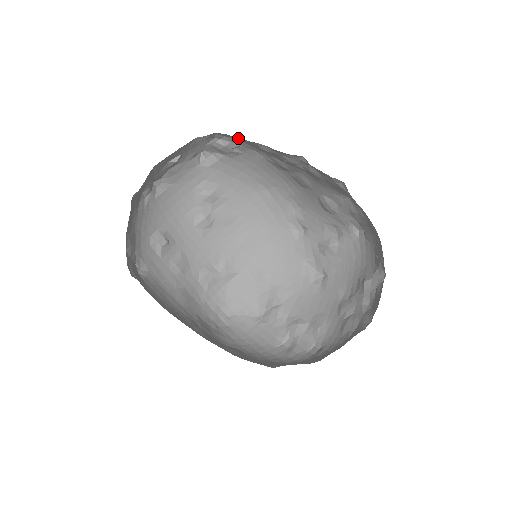
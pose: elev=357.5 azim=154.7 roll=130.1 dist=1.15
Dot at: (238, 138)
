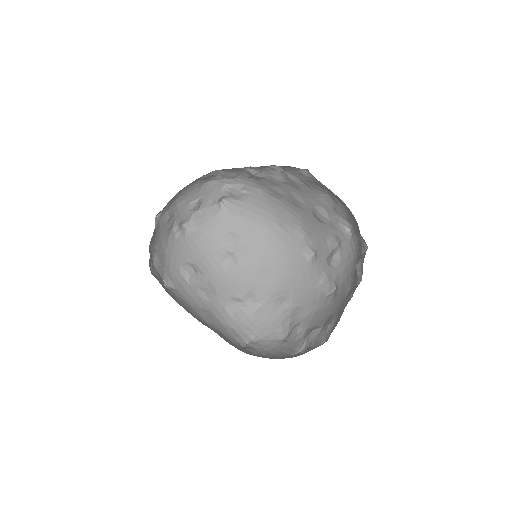
Dot at: (239, 175)
